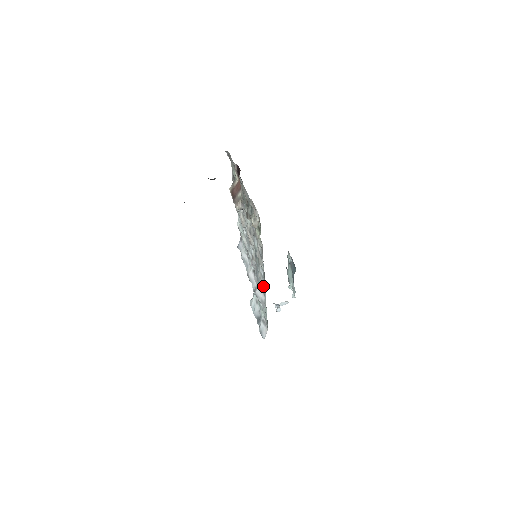
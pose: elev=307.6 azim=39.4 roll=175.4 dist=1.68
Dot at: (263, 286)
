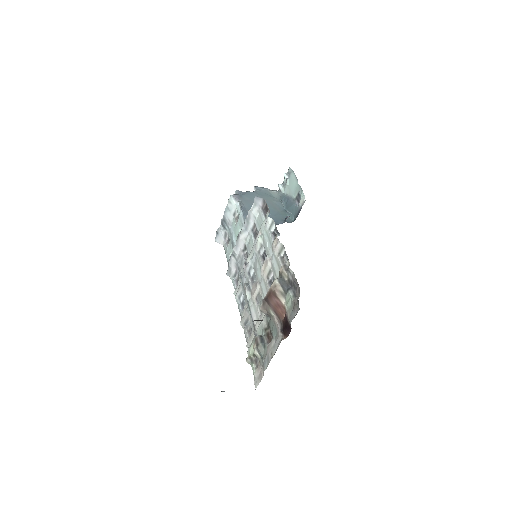
Dot at: (235, 297)
